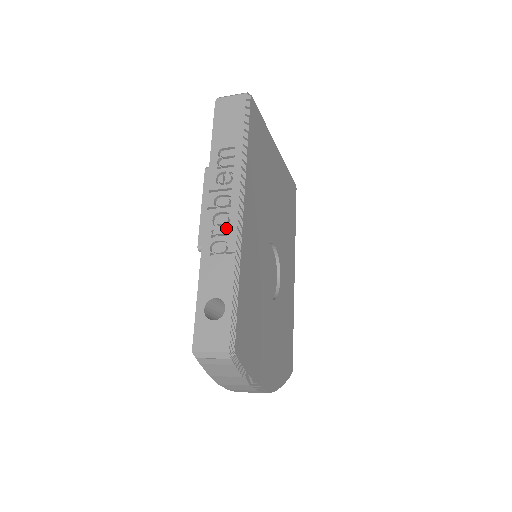
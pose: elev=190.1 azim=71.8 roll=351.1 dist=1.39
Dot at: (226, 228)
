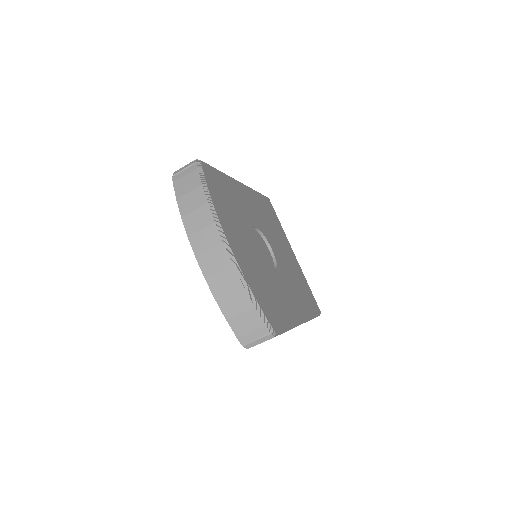
Dot at: occluded
